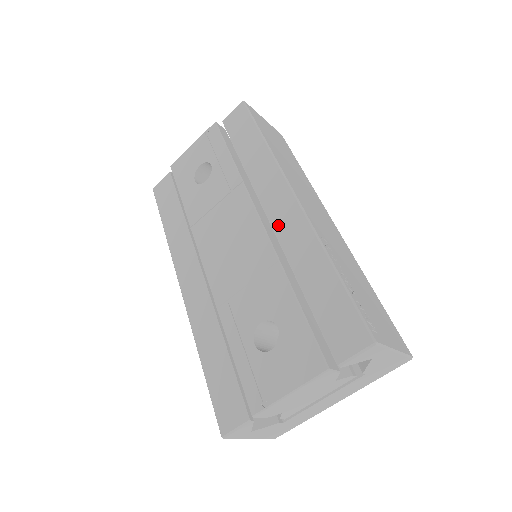
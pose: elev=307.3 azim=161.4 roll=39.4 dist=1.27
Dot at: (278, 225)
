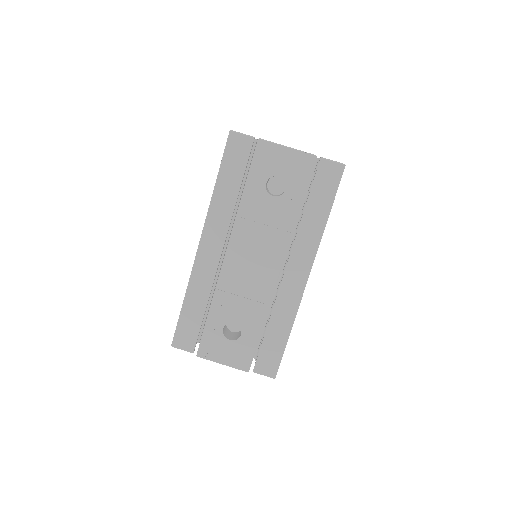
Dot at: (286, 283)
